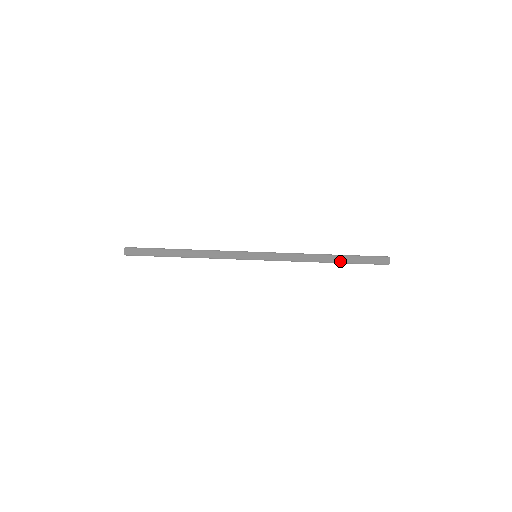
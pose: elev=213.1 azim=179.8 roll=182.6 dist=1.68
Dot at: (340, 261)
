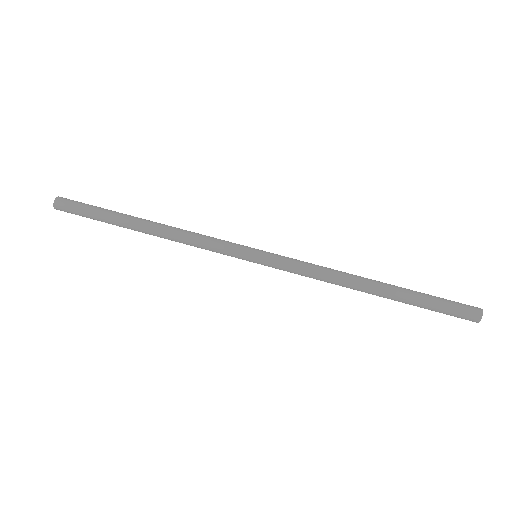
Dot at: (394, 298)
